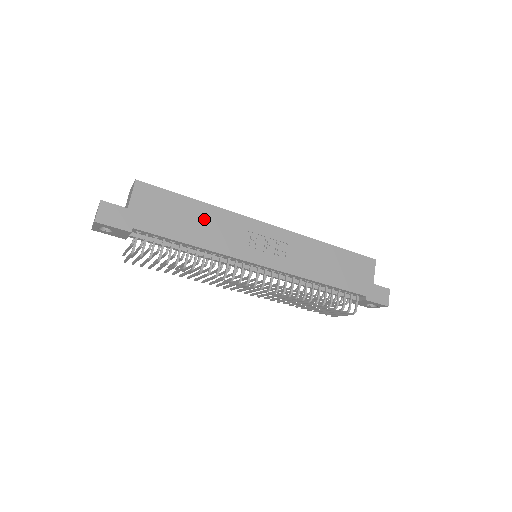
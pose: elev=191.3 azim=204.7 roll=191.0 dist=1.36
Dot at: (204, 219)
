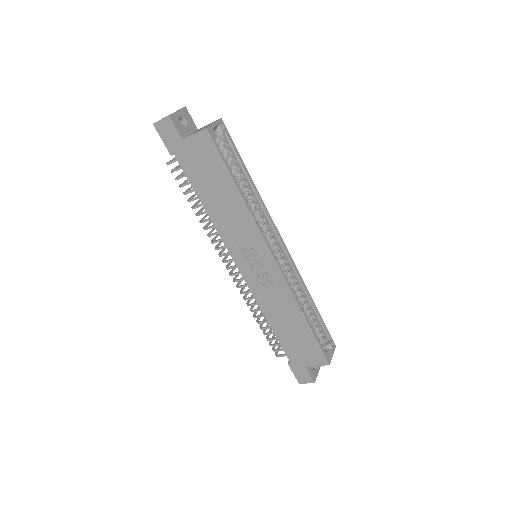
Dot at: (229, 203)
